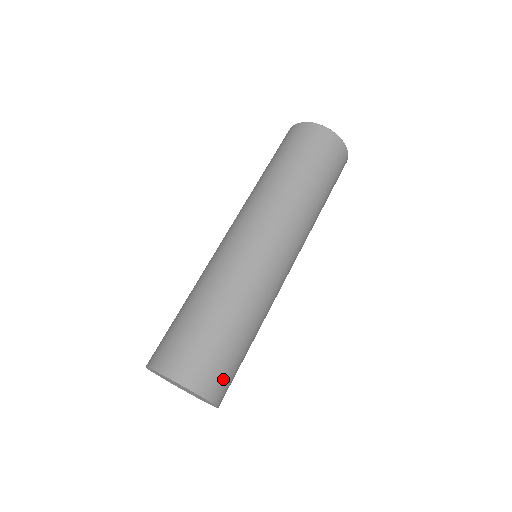
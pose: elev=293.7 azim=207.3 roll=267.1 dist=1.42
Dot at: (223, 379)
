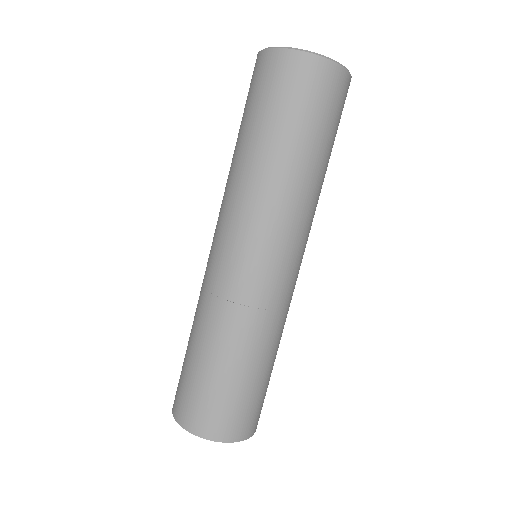
Dot at: (260, 410)
